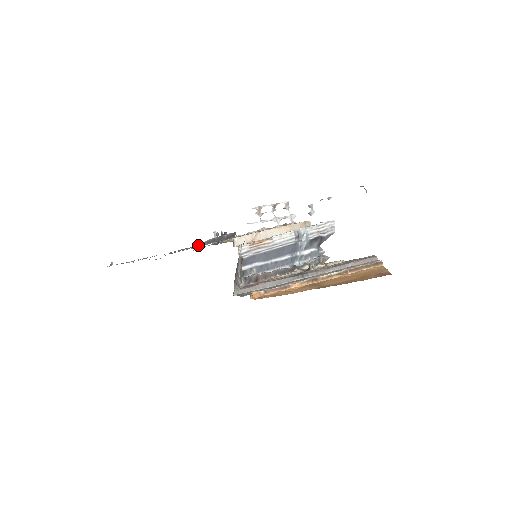
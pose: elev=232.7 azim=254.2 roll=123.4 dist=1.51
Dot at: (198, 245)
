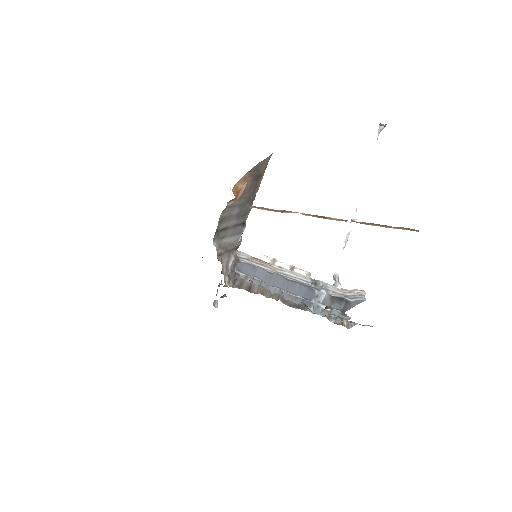
Dot at: occluded
